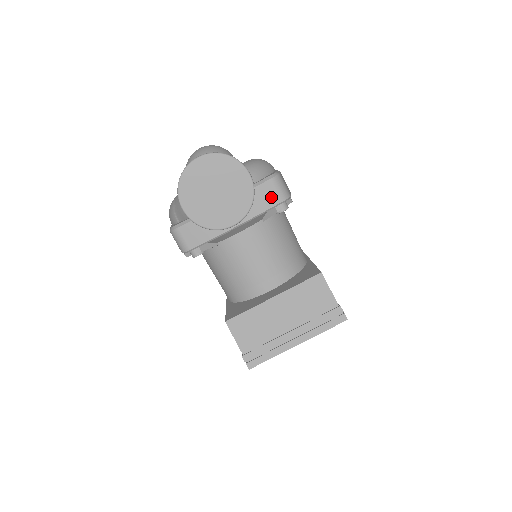
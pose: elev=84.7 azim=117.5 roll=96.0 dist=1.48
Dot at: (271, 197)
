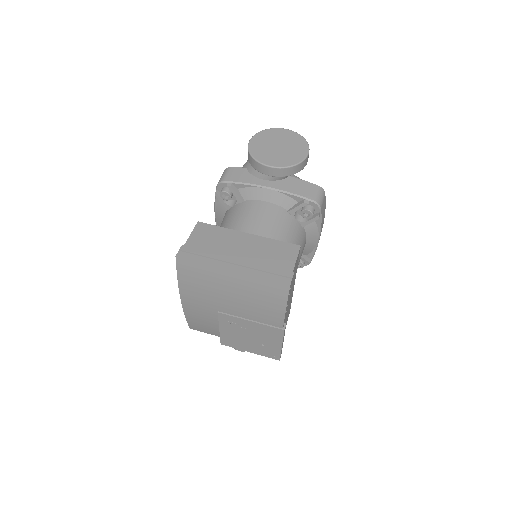
Dot at: (308, 192)
